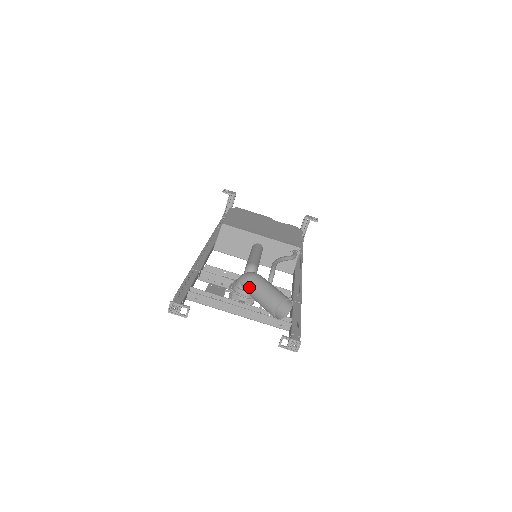
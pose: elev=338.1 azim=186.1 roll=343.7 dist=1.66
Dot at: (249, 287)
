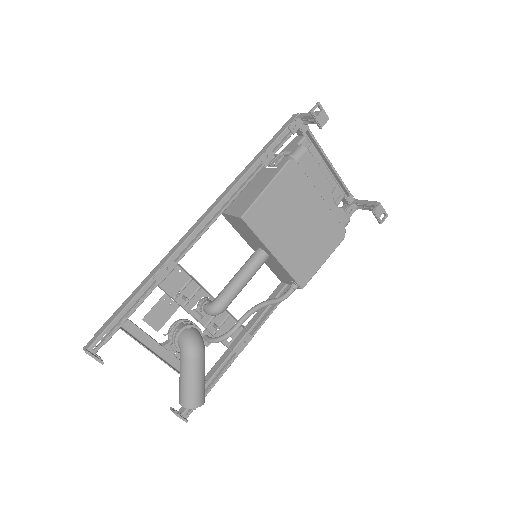
Dot at: (181, 363)
